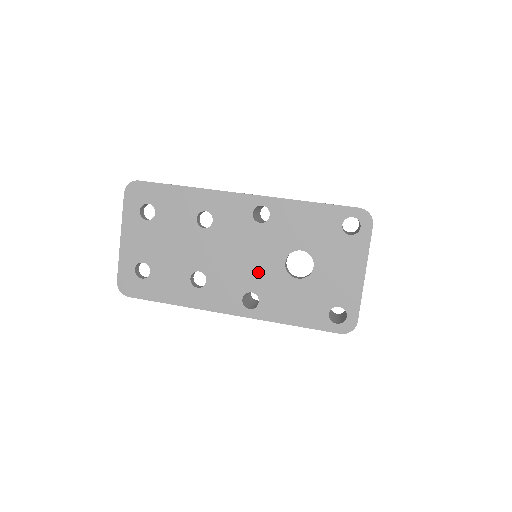
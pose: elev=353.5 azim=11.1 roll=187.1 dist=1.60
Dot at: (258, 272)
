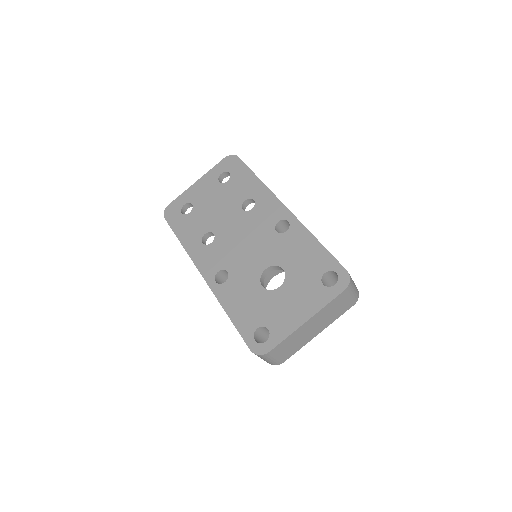
Dot at: (244, 262)
